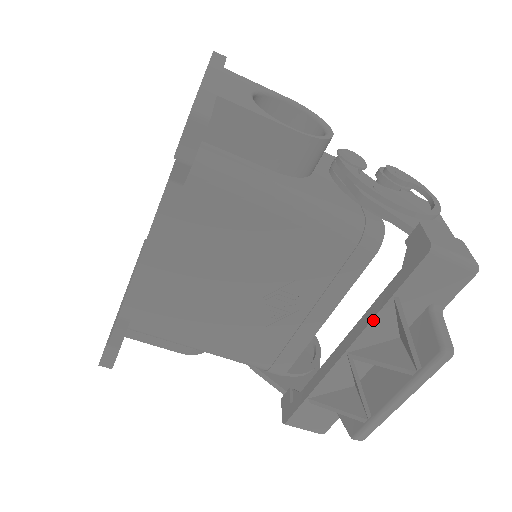
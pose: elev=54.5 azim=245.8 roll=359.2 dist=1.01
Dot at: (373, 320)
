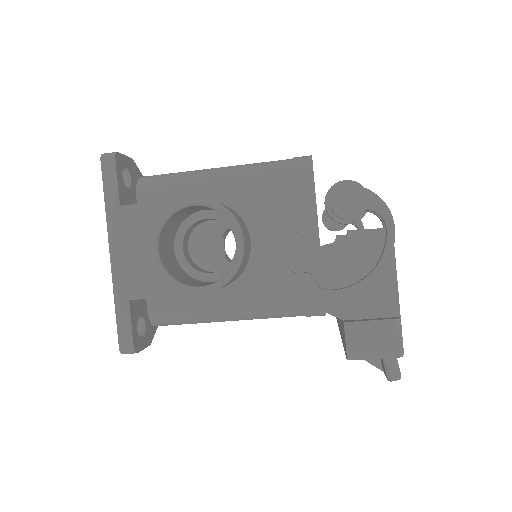
Dot at: occluded
